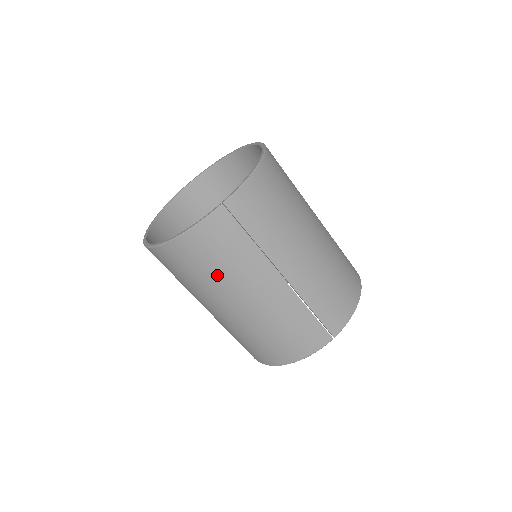
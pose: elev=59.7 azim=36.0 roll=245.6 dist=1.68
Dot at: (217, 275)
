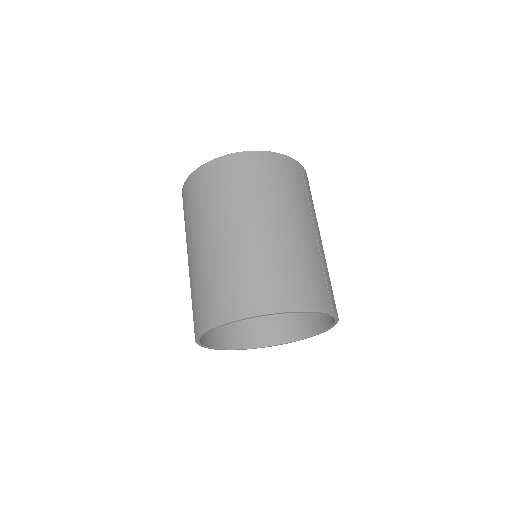
Dot at: (280, 191)
